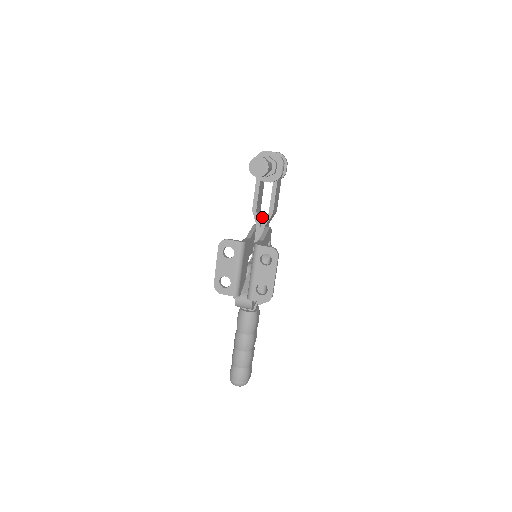
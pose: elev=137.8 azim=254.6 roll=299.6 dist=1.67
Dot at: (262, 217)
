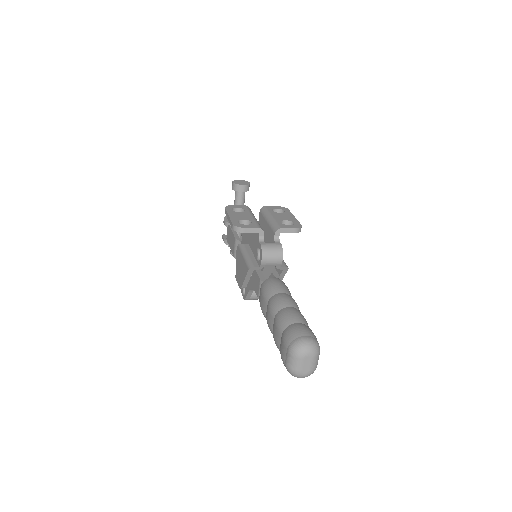
Dot at: occluded
